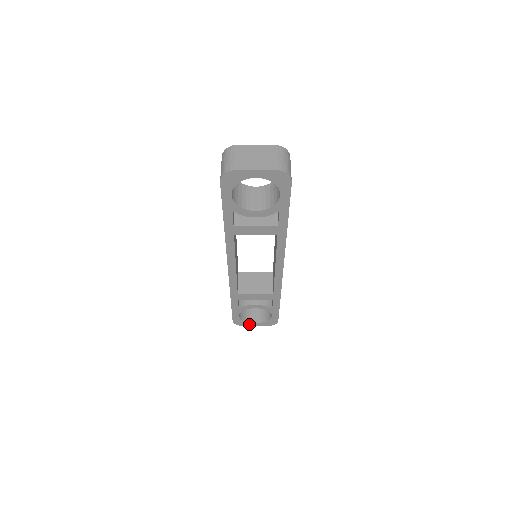
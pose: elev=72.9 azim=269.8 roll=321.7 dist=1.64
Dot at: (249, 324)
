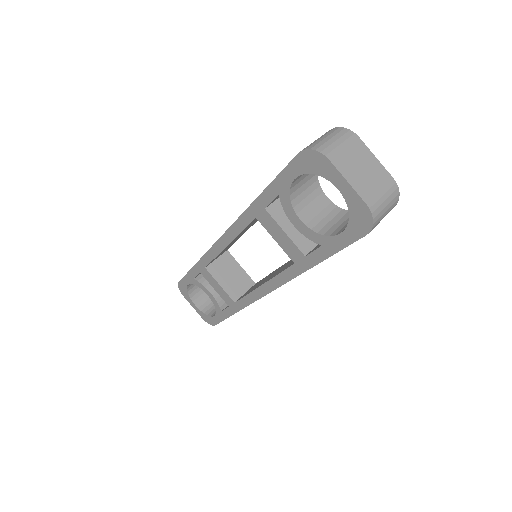
Dot at: (189, 300)
